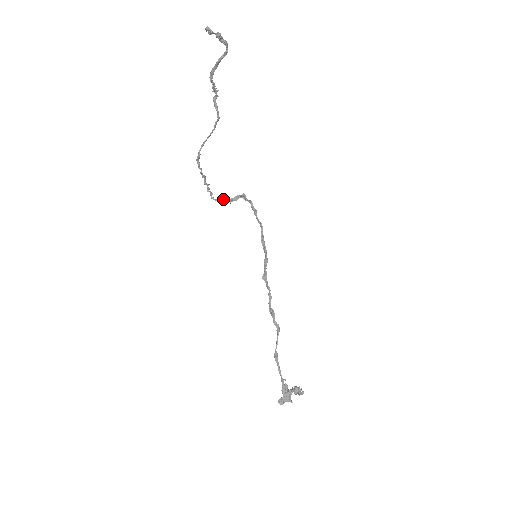
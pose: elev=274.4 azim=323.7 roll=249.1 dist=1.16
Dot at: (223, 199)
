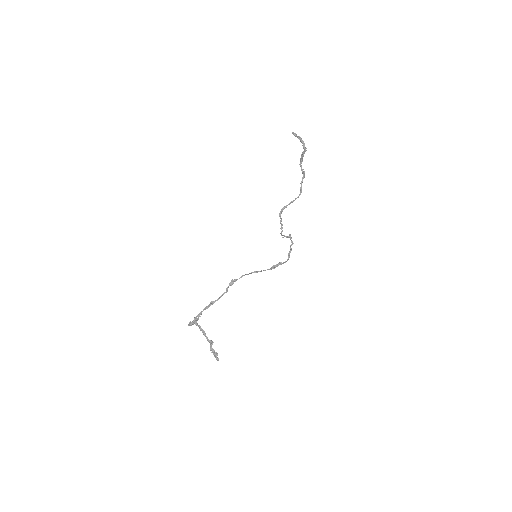
Dot at: (283, 235)
